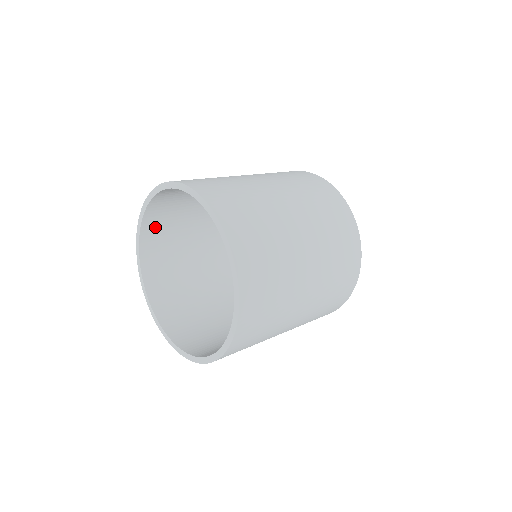
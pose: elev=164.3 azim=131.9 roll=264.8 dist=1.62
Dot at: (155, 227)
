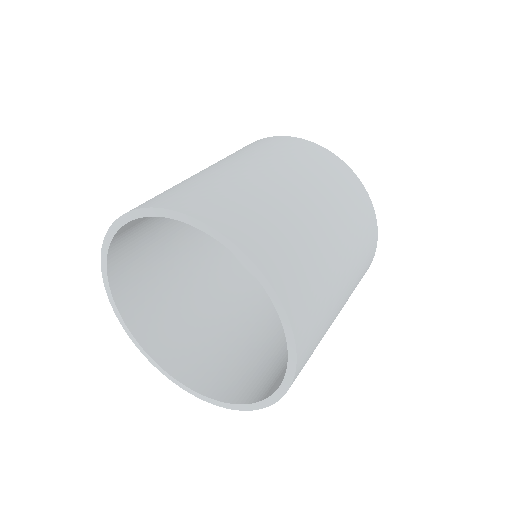
Dot at: occluded
